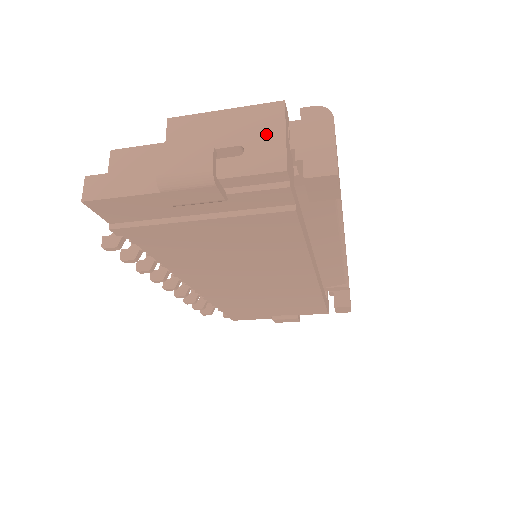
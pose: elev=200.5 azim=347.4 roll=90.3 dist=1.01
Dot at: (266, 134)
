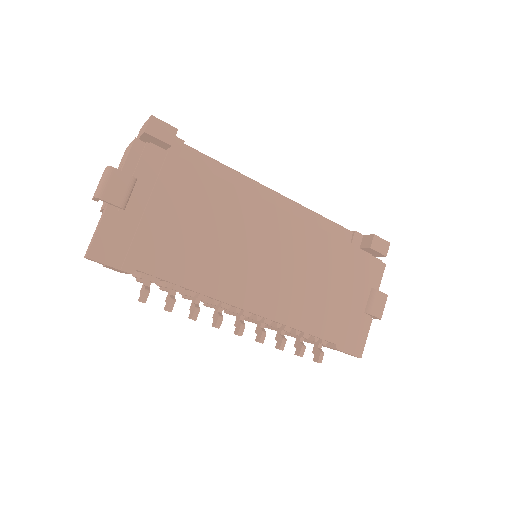
Dot at: (126, 154)
